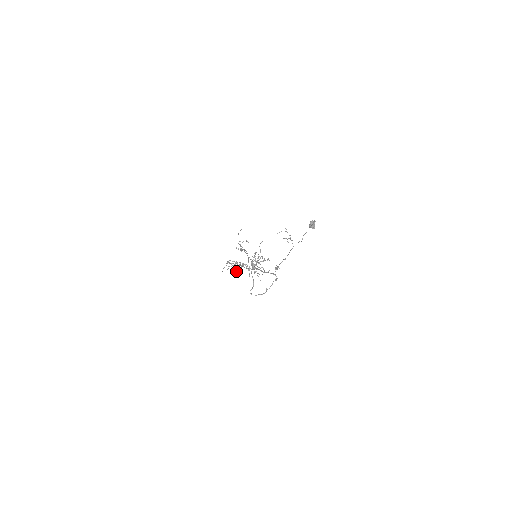
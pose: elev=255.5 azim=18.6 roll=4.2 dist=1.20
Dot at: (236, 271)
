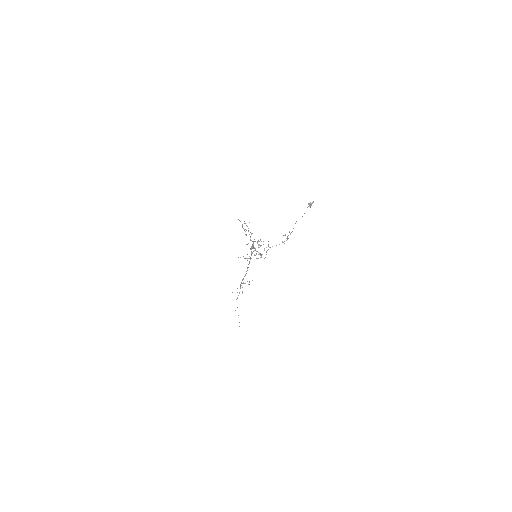
Dot at: (245, 229)
